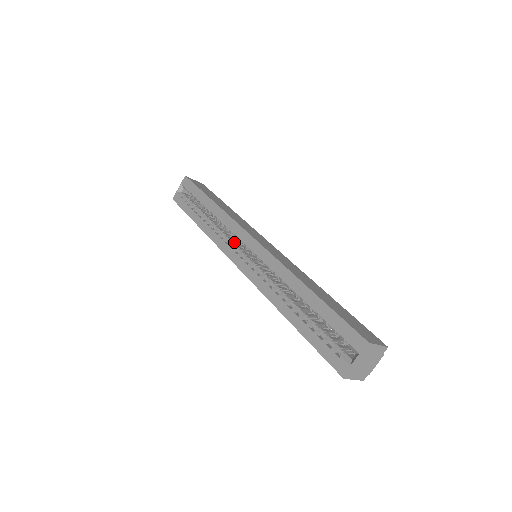
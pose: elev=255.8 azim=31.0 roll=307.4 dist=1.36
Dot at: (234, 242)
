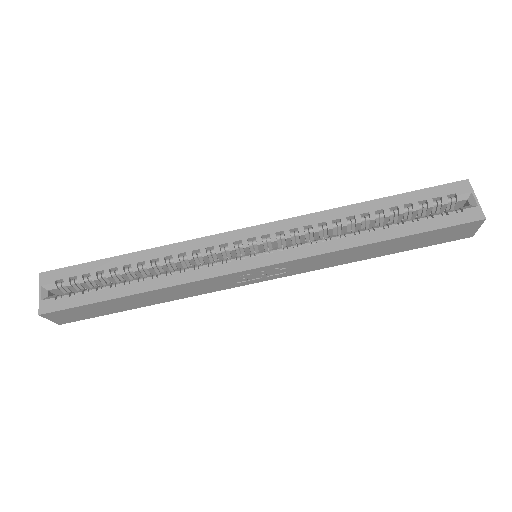
Dot at: (218, 261)
